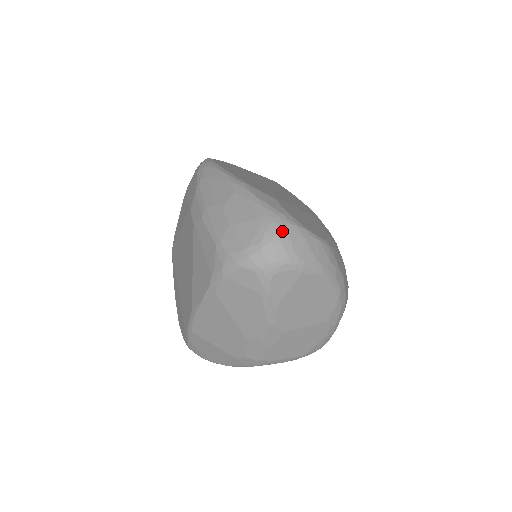
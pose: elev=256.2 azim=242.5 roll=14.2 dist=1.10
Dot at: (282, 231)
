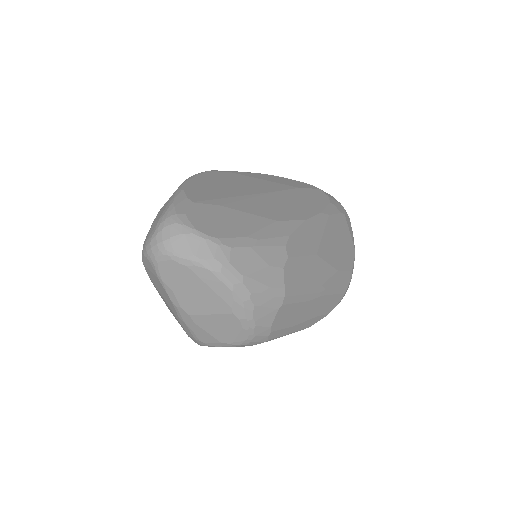
Dot at: (166, 228)
